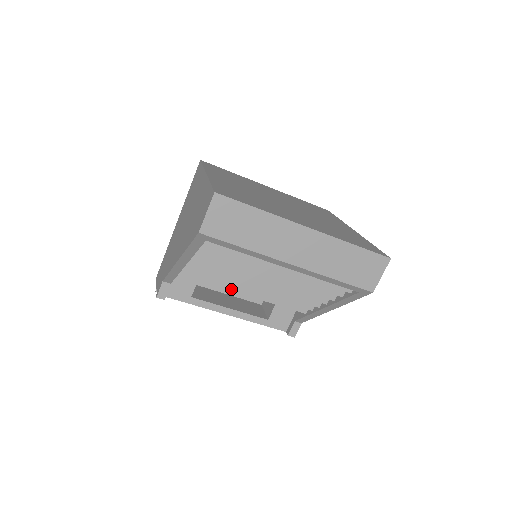
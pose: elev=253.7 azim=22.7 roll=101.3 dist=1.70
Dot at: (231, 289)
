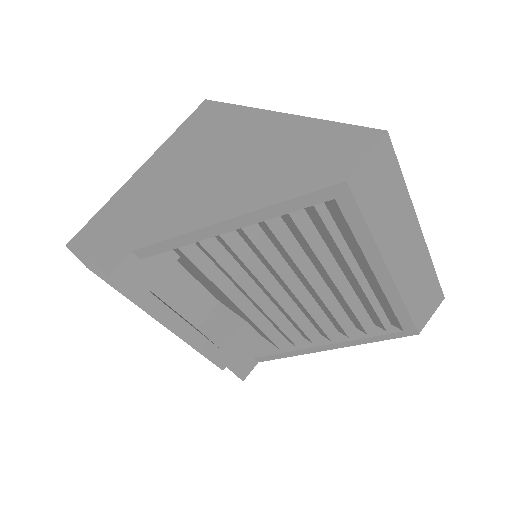
Dot at: (227, 293)
